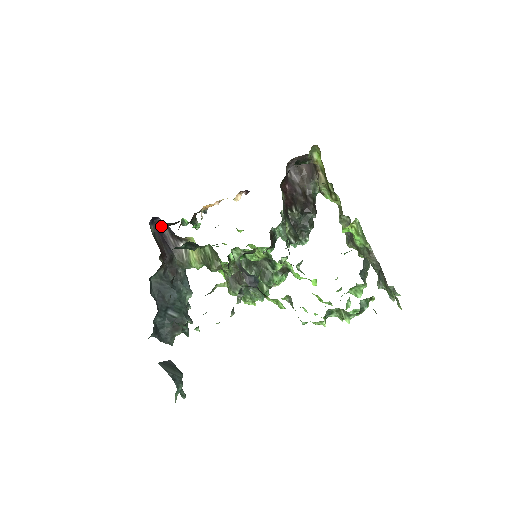
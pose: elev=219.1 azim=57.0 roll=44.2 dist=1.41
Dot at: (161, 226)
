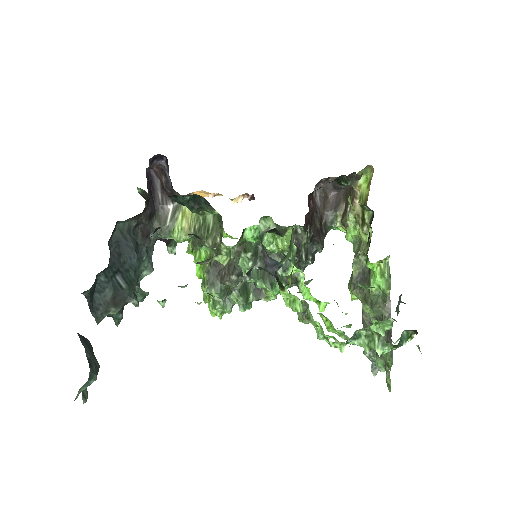
Dot at: (153, 176)
